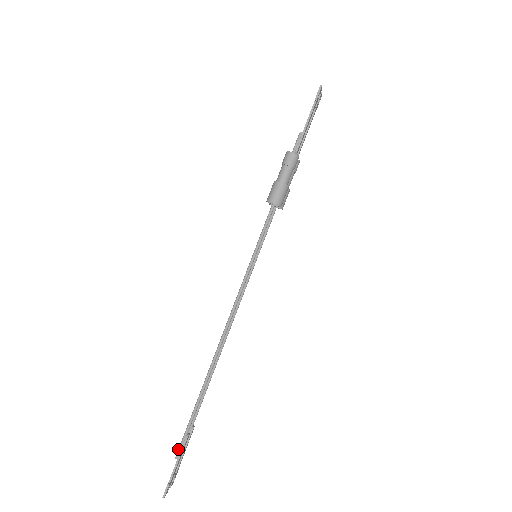
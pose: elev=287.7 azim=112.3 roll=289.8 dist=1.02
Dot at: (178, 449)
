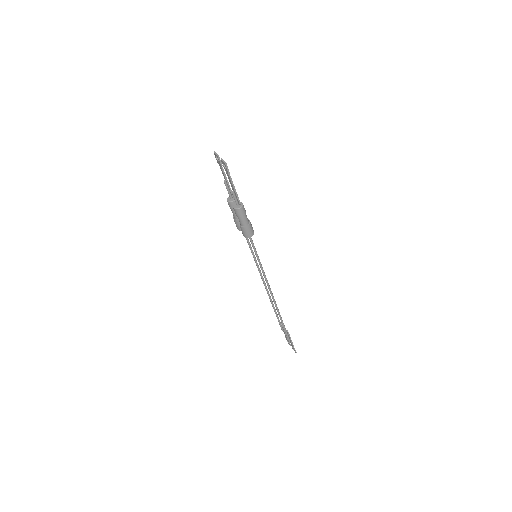
Dot at: occluded
